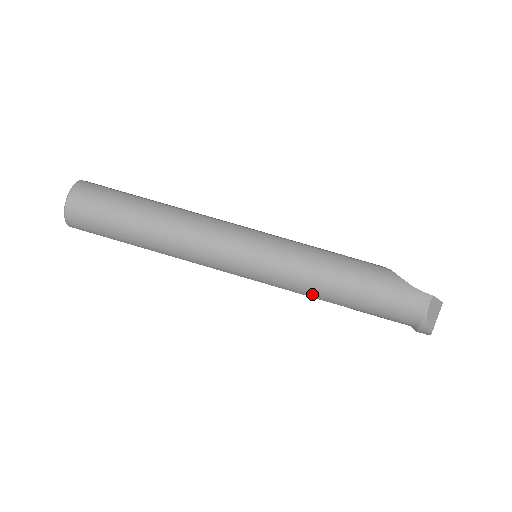
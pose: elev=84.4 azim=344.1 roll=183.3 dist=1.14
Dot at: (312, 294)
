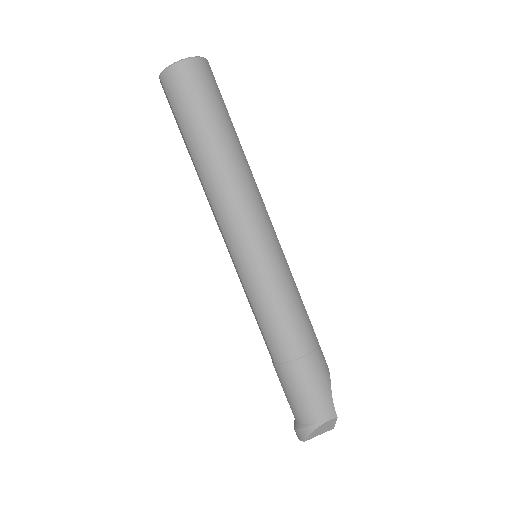
Dot at: (264, 325)
